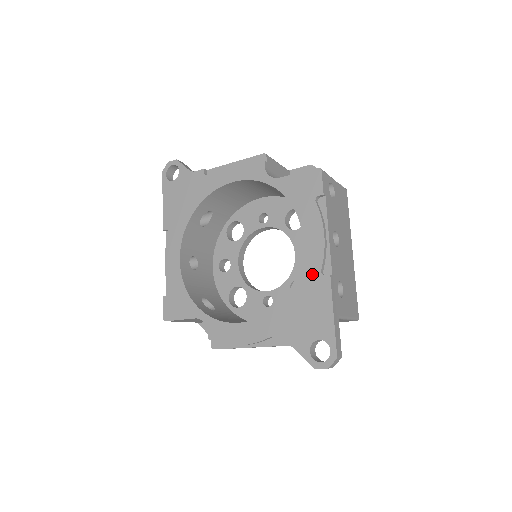
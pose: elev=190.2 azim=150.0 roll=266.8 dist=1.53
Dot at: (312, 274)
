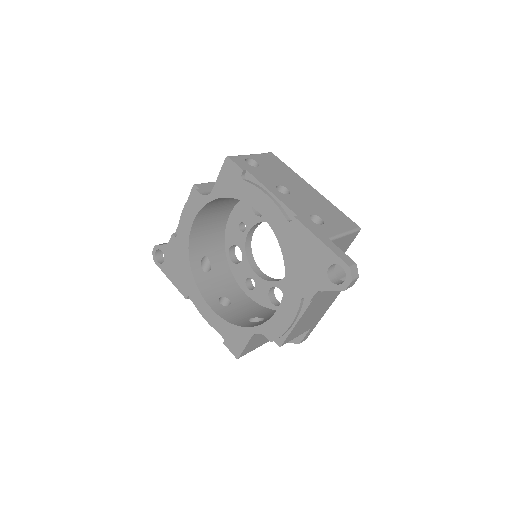
Dot at: (284, 228)
